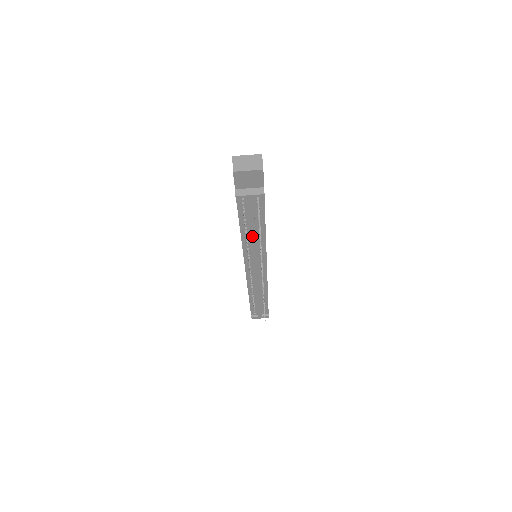
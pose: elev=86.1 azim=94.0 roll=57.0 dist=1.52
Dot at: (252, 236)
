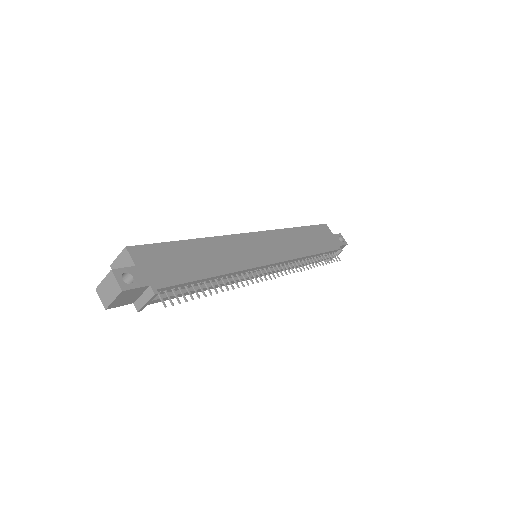
Dot at: (210, 288)
